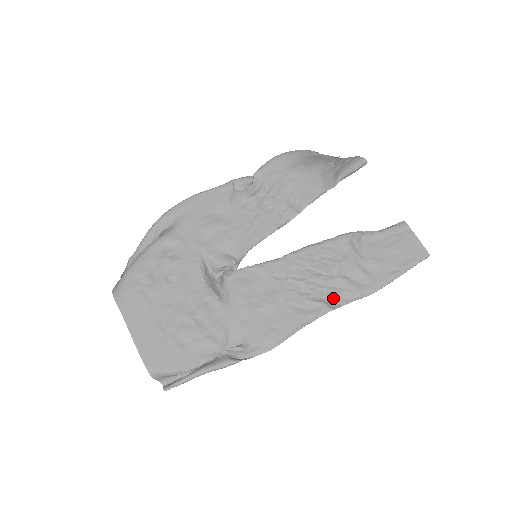
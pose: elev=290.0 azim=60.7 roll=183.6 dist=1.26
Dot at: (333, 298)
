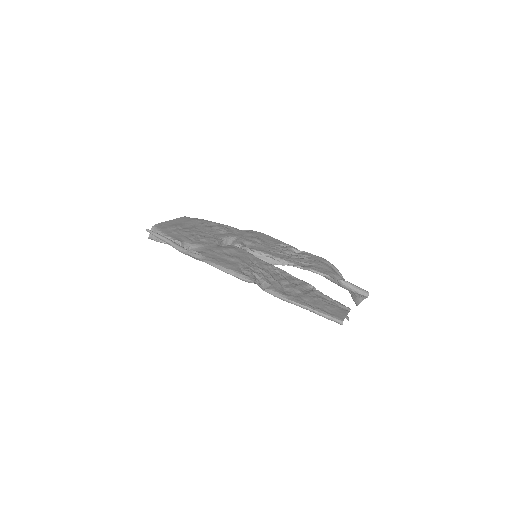
Dot at: (262, 283)
